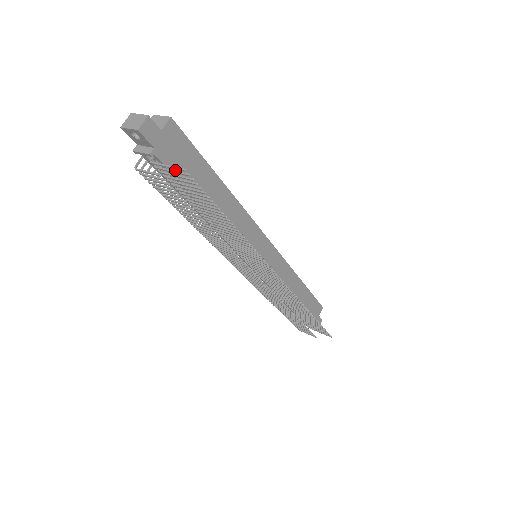
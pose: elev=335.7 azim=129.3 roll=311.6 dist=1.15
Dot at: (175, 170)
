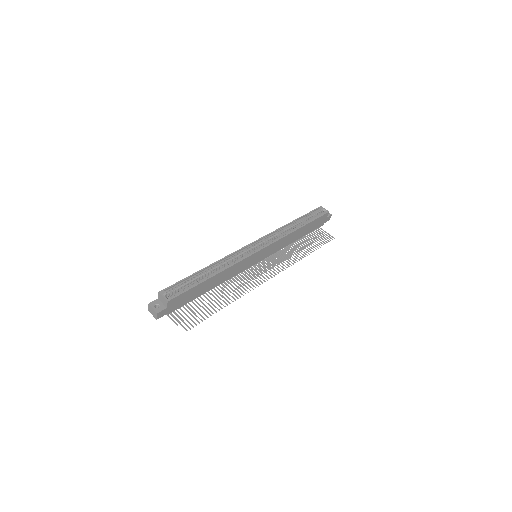
Dot at: (183, 304)
